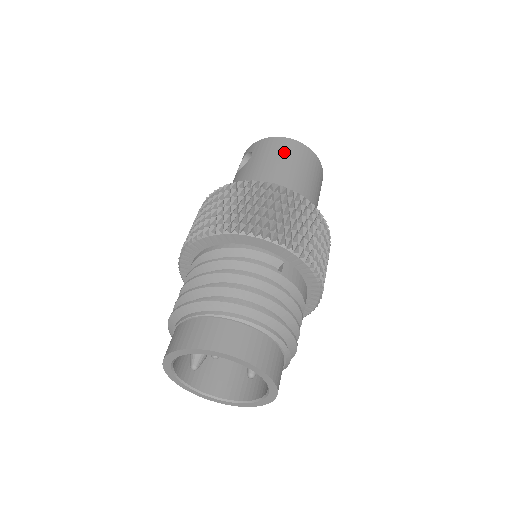
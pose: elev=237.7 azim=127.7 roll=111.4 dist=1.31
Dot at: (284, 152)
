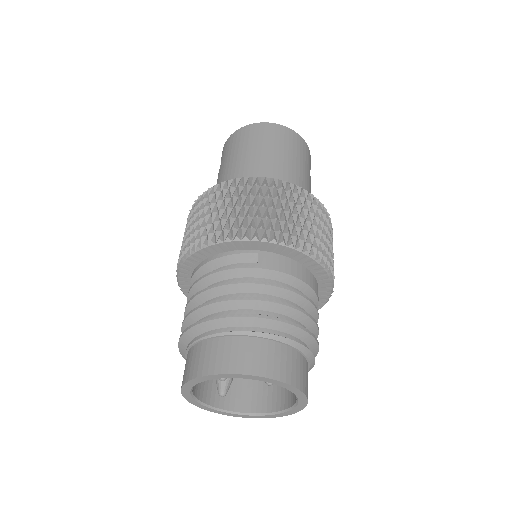
Dot at: (244, 142)
